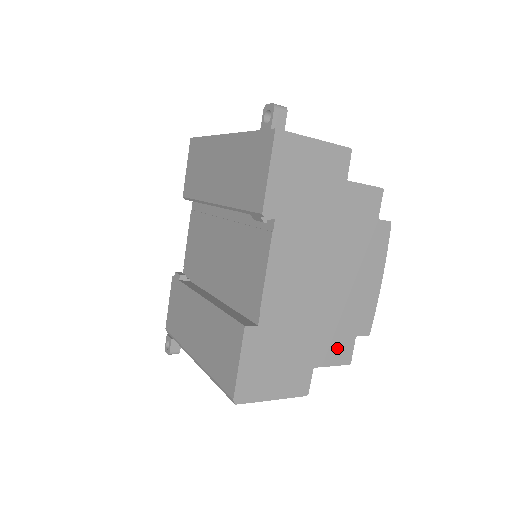
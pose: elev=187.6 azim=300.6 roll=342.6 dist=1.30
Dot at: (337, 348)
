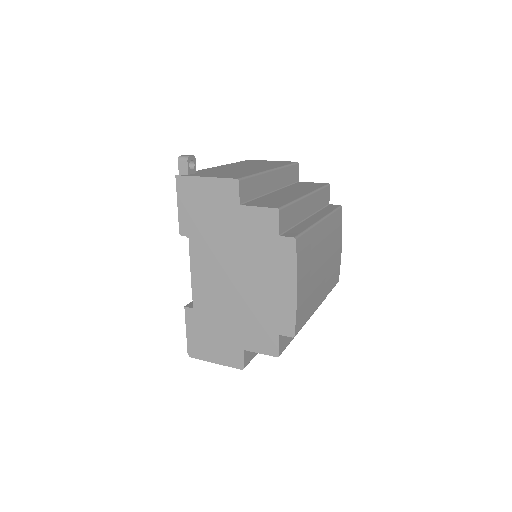
Dot at: (262, 340)
